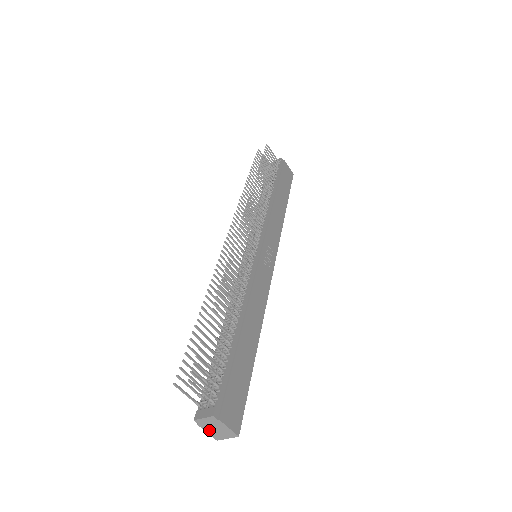
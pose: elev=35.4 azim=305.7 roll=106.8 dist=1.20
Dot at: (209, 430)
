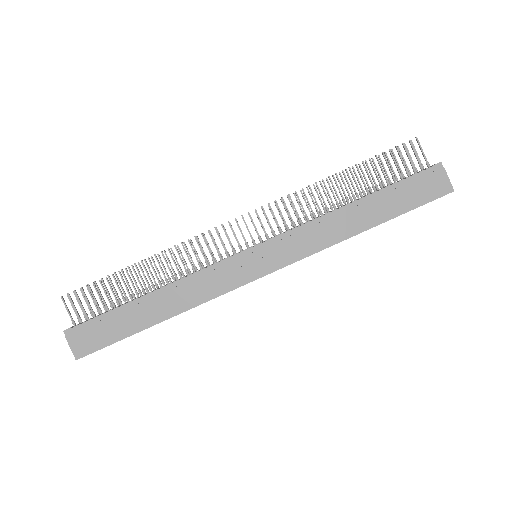
Dot at: occluded
